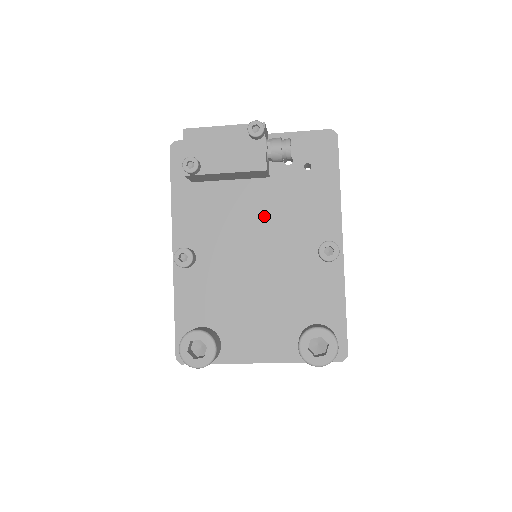
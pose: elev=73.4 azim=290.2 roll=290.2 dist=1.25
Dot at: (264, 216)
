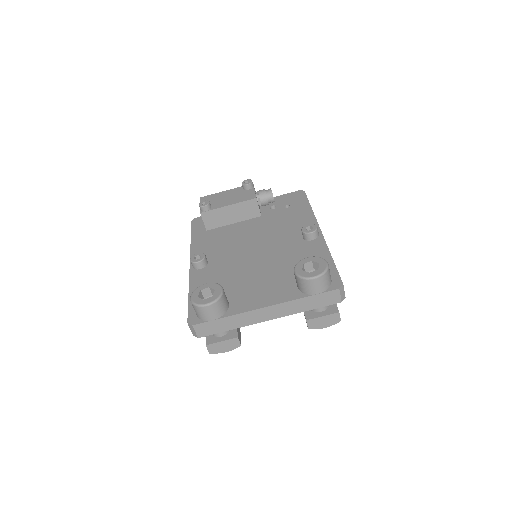
Dot at: (259, 232)
